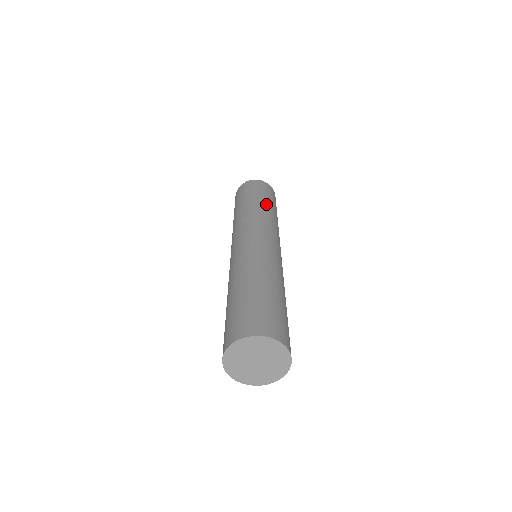
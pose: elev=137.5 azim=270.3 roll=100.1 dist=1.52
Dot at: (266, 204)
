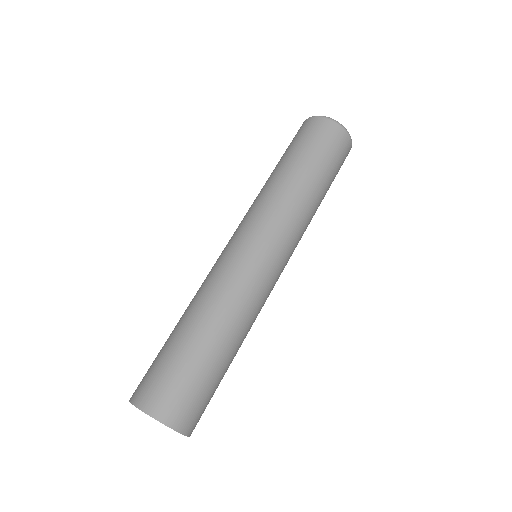
Dot at: (315, 186)
